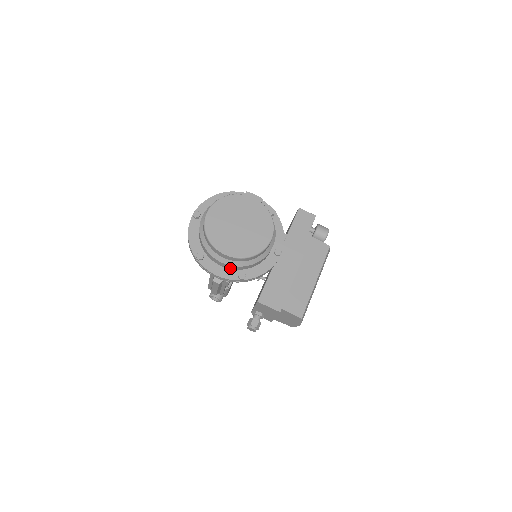
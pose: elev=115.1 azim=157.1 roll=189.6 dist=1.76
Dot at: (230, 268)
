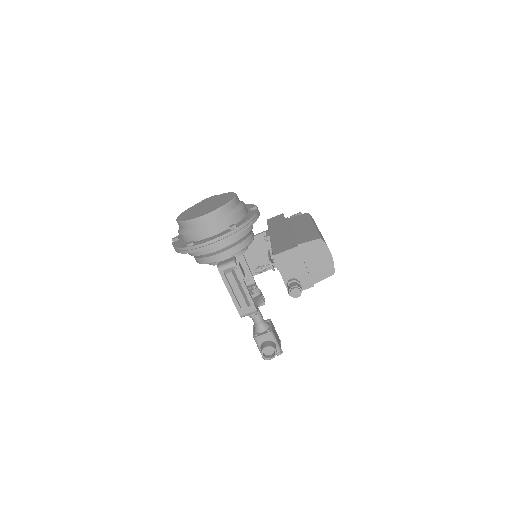
Dot at: (220, 231)
